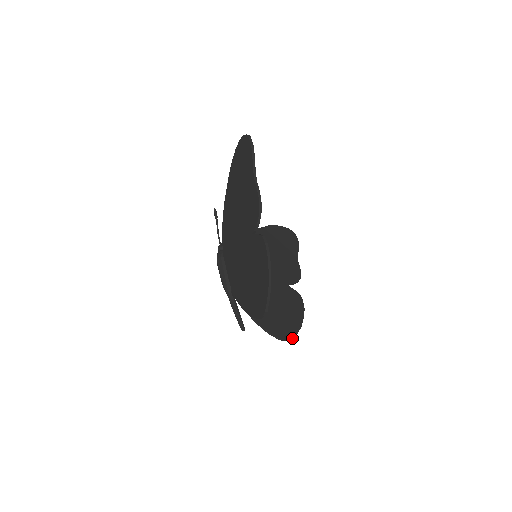
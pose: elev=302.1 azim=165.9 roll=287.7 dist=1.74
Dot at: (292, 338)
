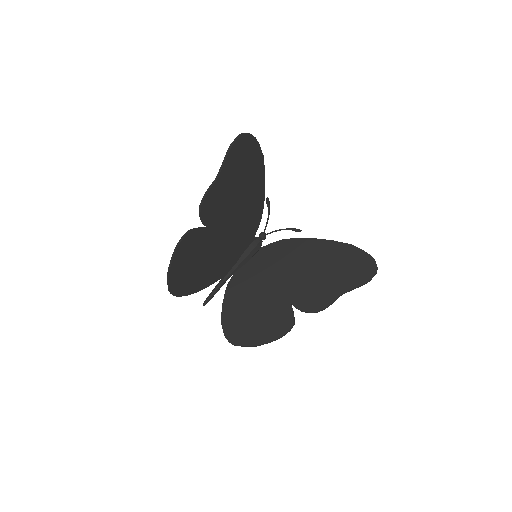
Dot at: (235, 345)
